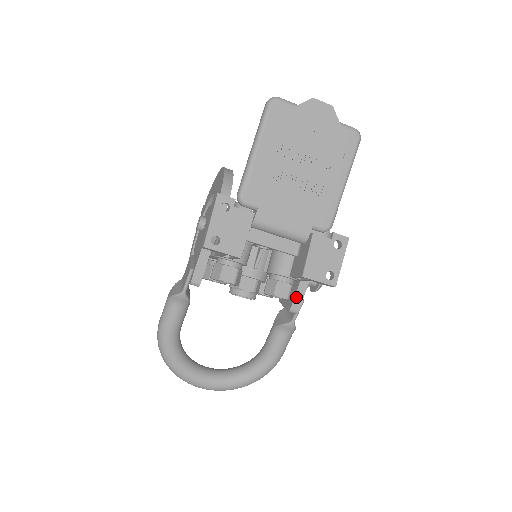
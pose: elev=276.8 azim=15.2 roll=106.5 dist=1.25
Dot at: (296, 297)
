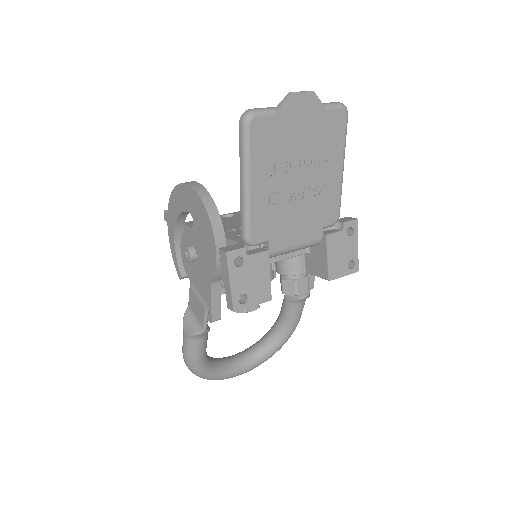
Dot at: (309, 277)
